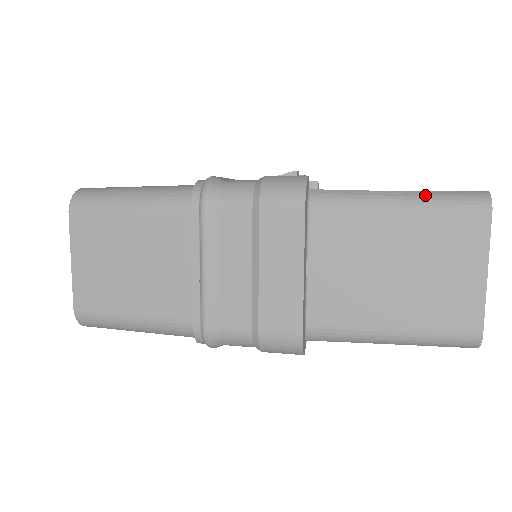
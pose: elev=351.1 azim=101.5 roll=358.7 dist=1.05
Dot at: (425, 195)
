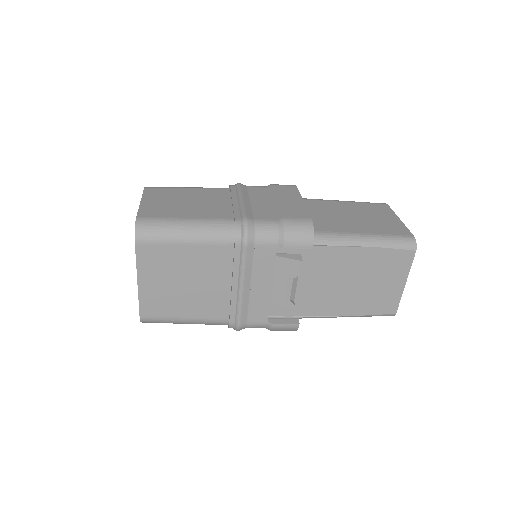
Dot at: occluded
